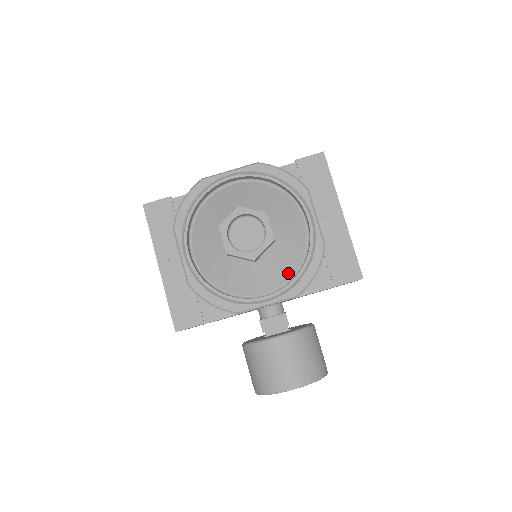
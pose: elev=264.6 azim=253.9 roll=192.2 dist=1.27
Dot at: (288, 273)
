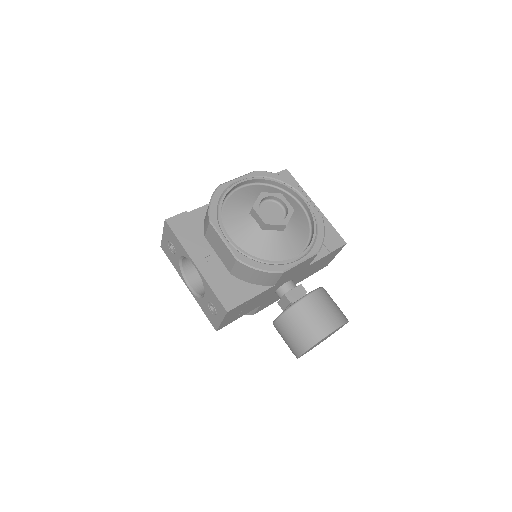
Dot at: (304, 240)
